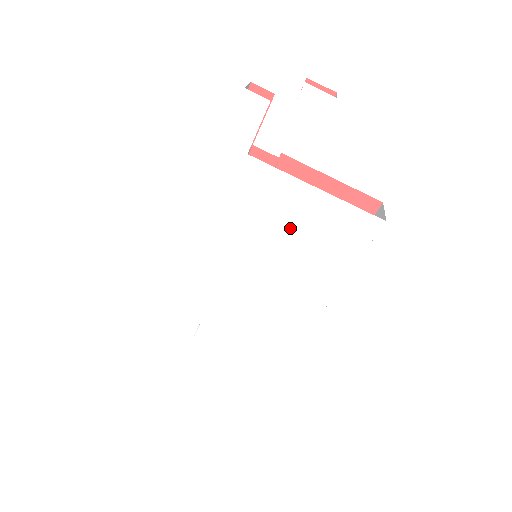
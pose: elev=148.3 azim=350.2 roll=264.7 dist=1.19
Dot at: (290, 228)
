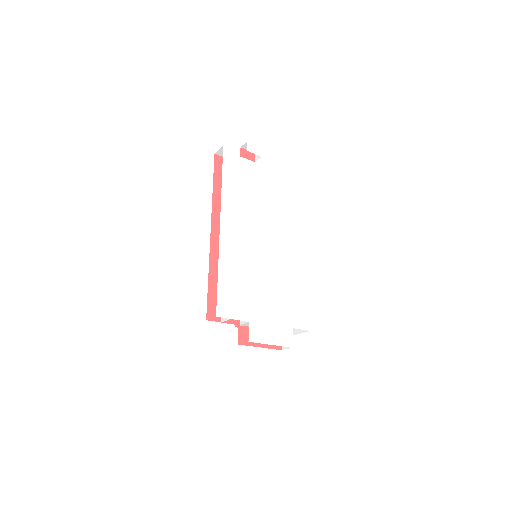
Dot at: (271, 221)
